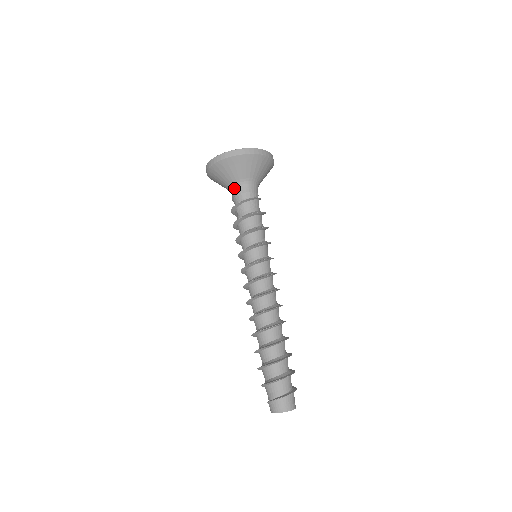
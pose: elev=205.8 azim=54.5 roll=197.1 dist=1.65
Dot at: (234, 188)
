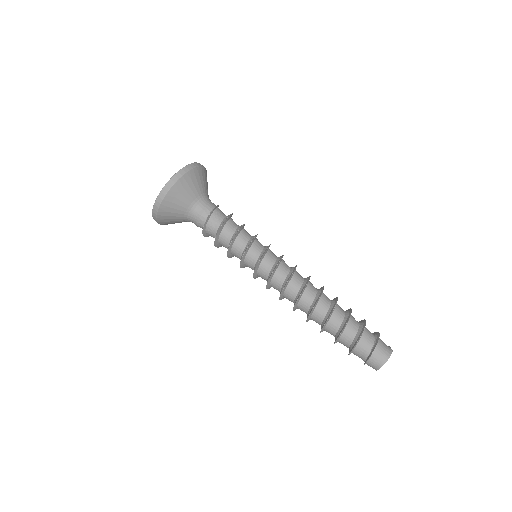
Dot at: (190, 221)
